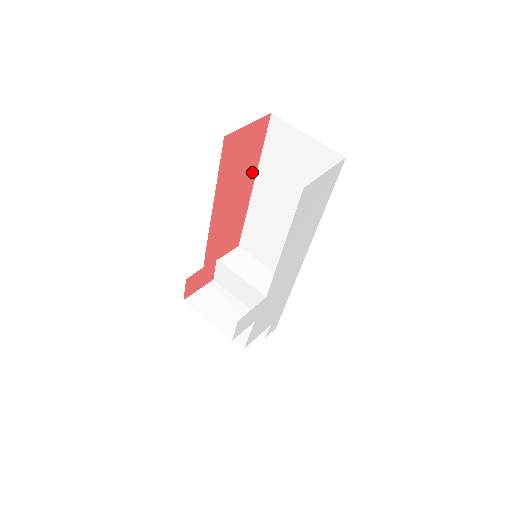
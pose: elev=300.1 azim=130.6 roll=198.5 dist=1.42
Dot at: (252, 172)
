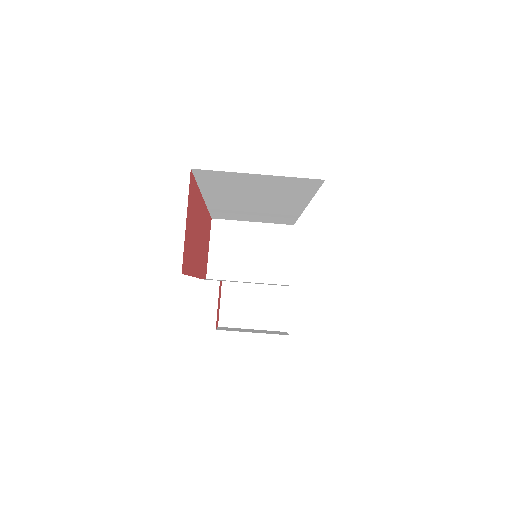
Dot at: (199, 203)
